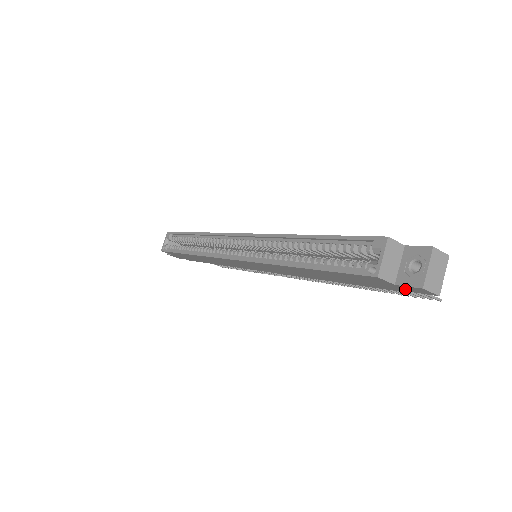
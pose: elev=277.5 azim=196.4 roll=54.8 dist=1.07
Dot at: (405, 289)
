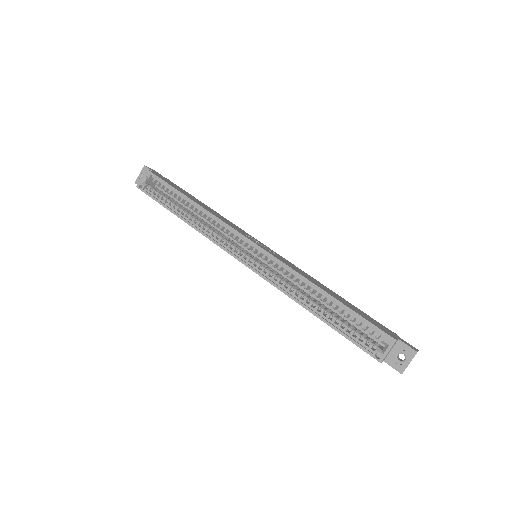
Dot at: occluded
